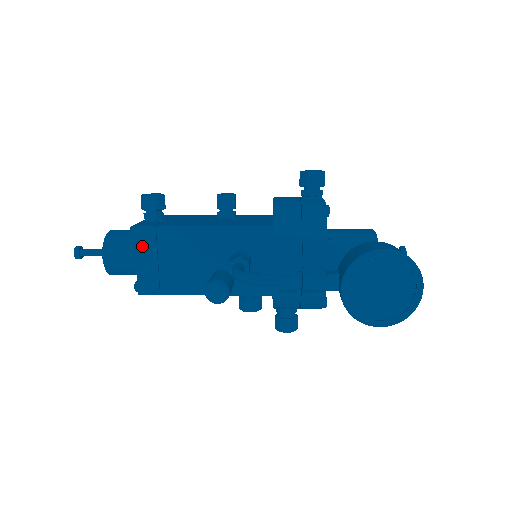
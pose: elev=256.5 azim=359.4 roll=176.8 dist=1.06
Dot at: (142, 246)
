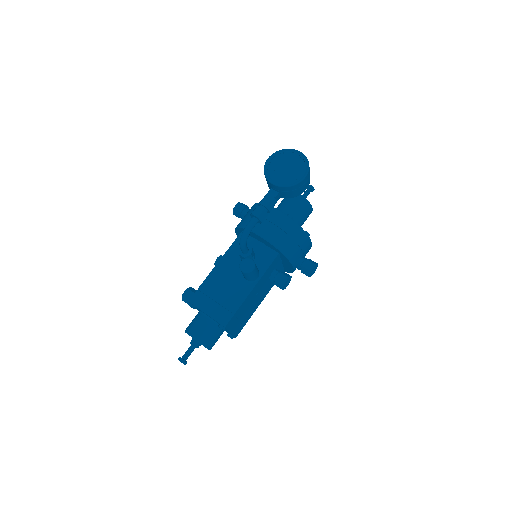
Dot at: (201, 304)
